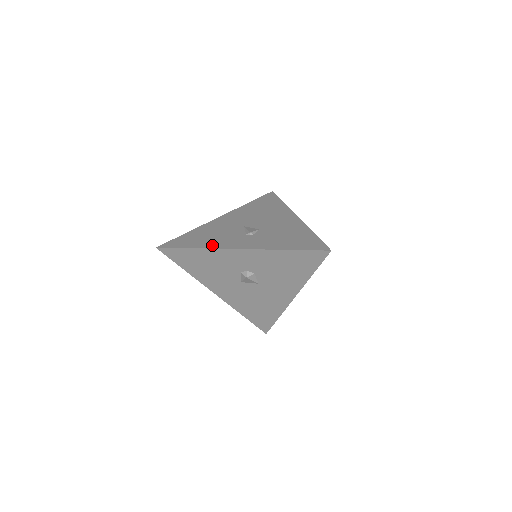
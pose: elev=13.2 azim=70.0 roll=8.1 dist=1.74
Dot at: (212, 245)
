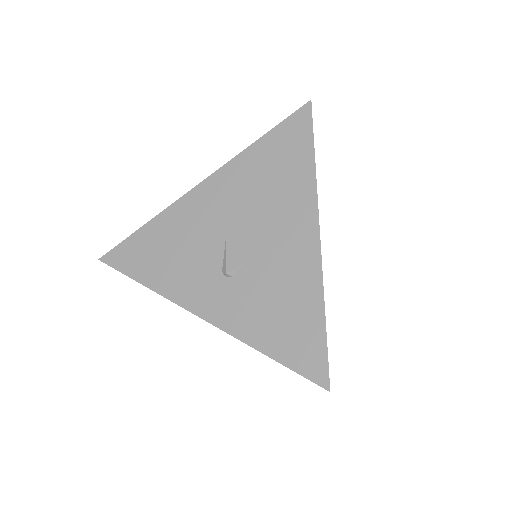
Dot at: (168, 287)
